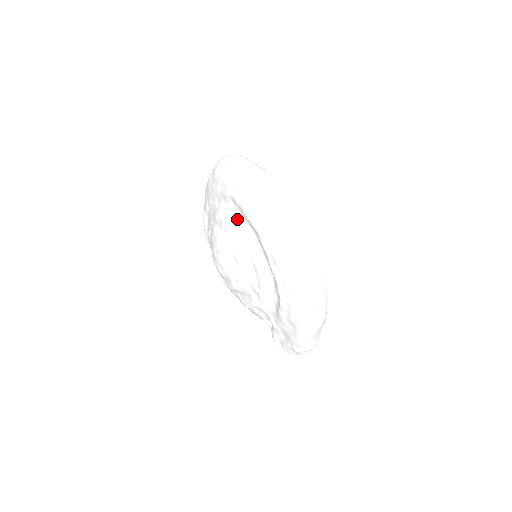
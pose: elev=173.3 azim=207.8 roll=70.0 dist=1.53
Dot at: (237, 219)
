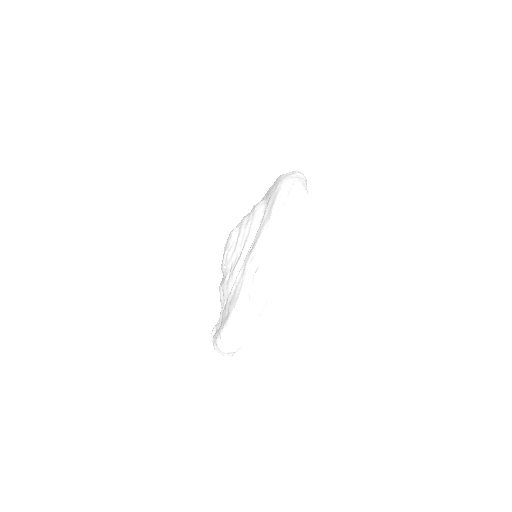
Dot at: (262, 210)
